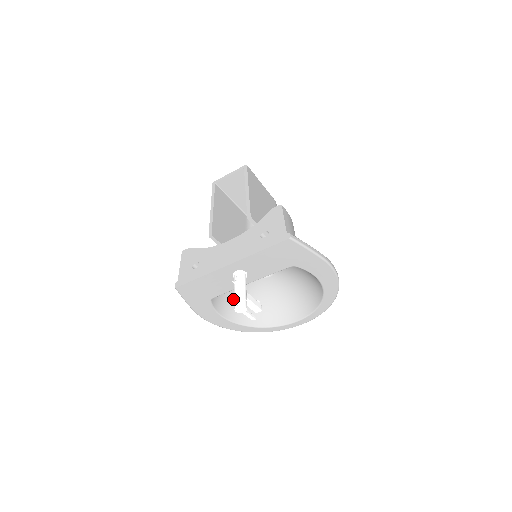
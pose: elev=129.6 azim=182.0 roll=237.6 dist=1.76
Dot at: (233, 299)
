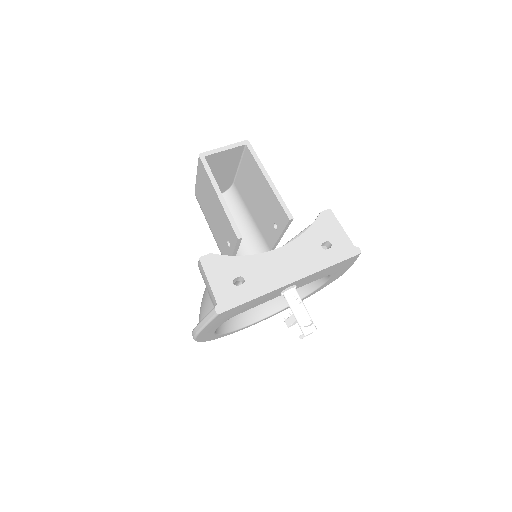
Dot at: occluded
